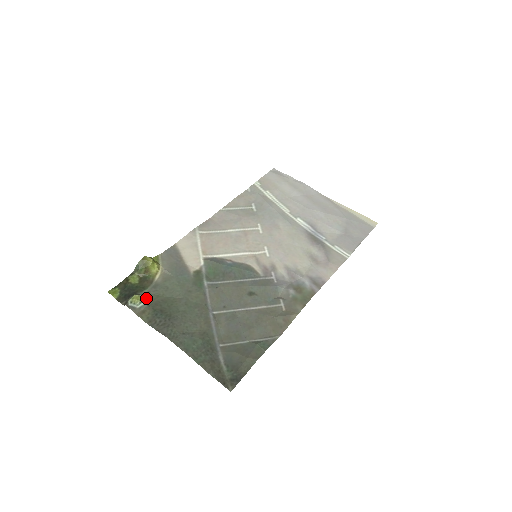
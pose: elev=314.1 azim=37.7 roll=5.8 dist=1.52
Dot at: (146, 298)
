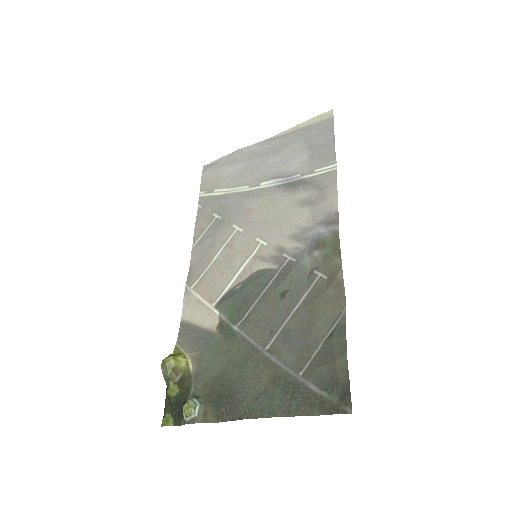
Dot at: (196, 398)
